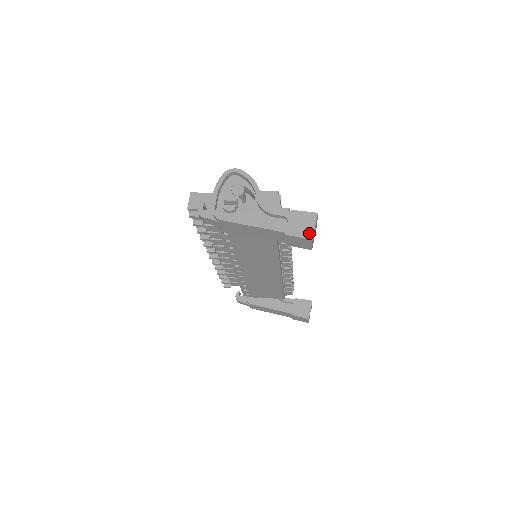
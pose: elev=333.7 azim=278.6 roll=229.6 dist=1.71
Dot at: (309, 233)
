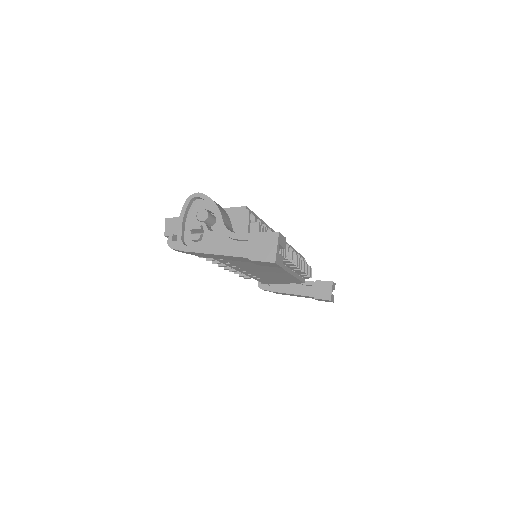
Dot at: (271, 256)
